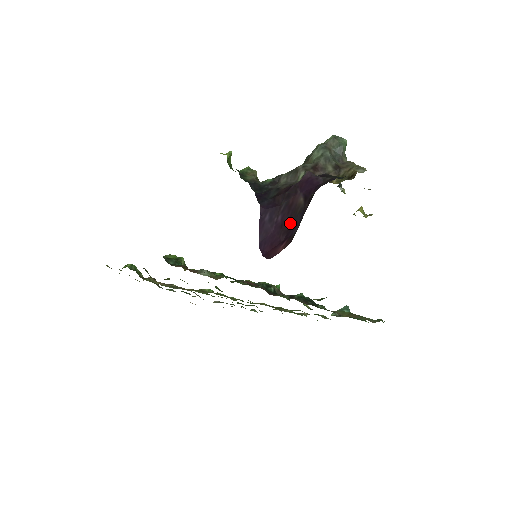
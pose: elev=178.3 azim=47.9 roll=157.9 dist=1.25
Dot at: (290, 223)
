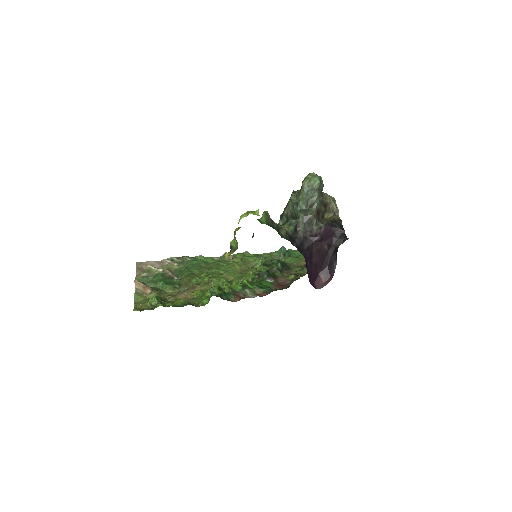
Dot at: (322, 262)
